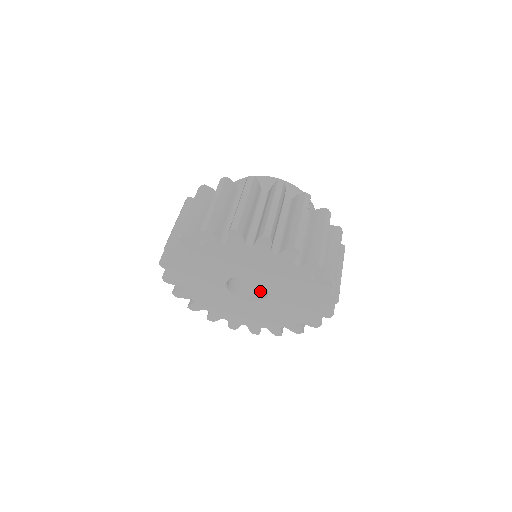
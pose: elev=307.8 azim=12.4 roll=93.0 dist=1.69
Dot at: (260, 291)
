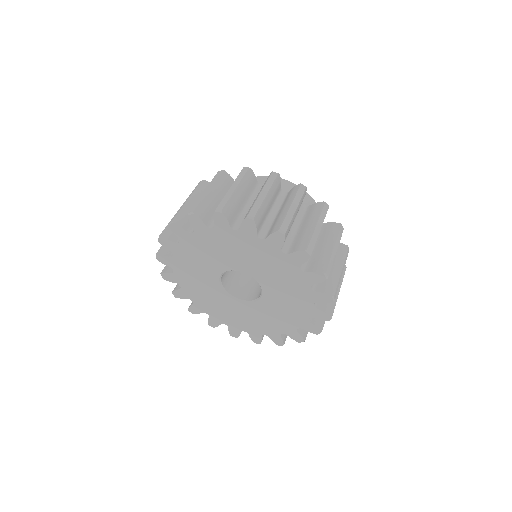
Dot at: occluded
